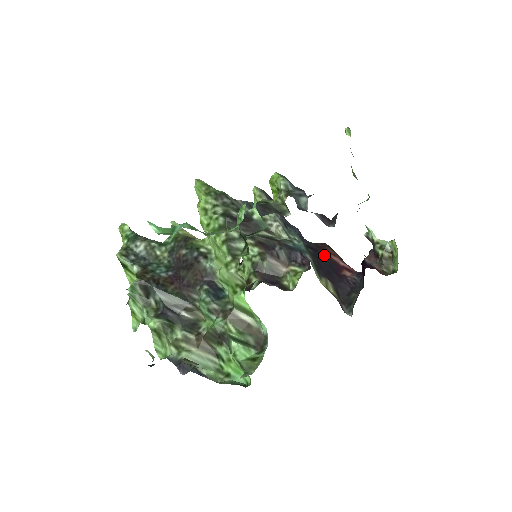
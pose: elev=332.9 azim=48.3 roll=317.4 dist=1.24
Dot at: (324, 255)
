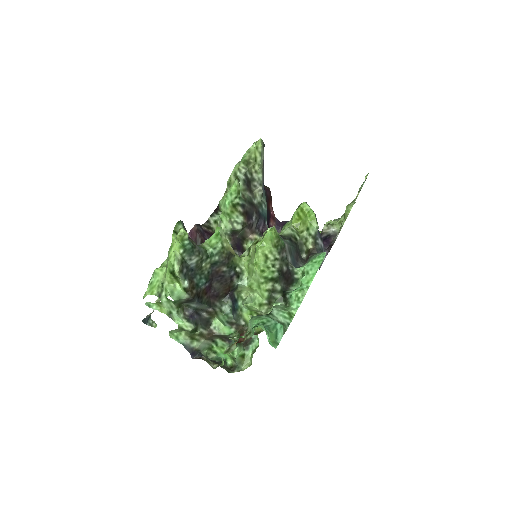
Dot at: (268, 207)
